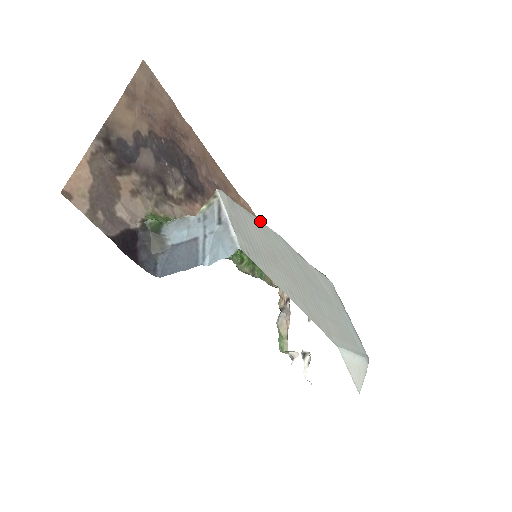
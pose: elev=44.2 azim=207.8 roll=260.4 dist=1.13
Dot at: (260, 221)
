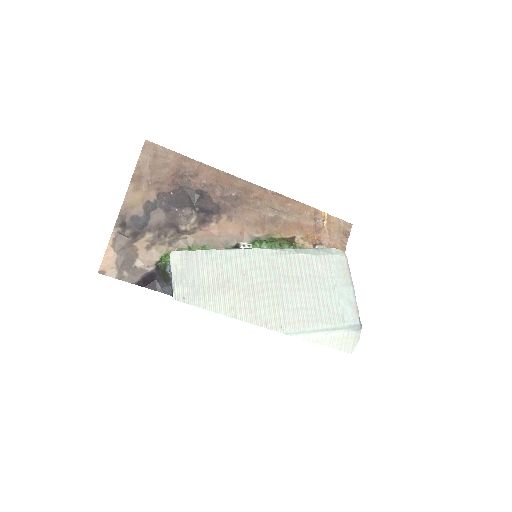
Dot at: (225, 250)
